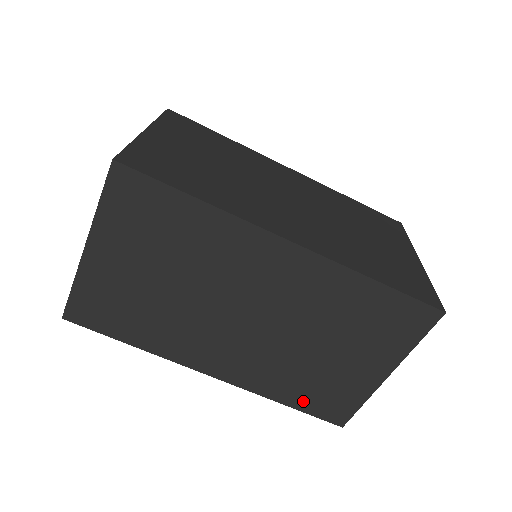
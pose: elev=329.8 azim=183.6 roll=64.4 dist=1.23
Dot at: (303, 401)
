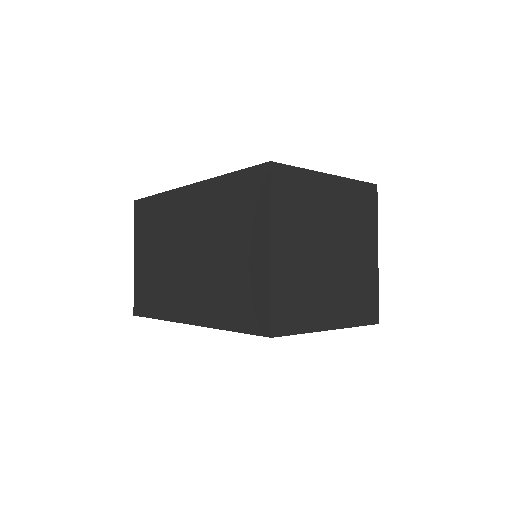
Dot at: (236, 318)
